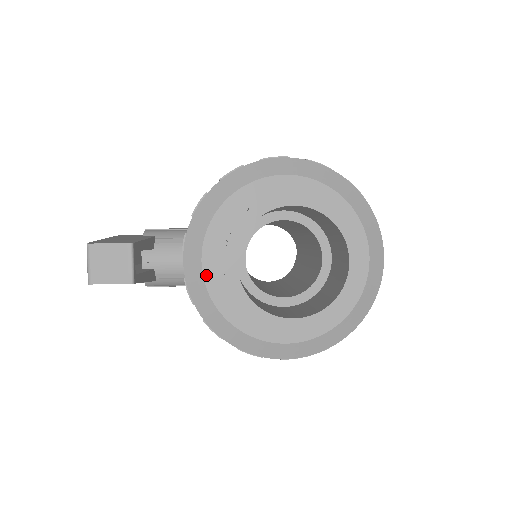
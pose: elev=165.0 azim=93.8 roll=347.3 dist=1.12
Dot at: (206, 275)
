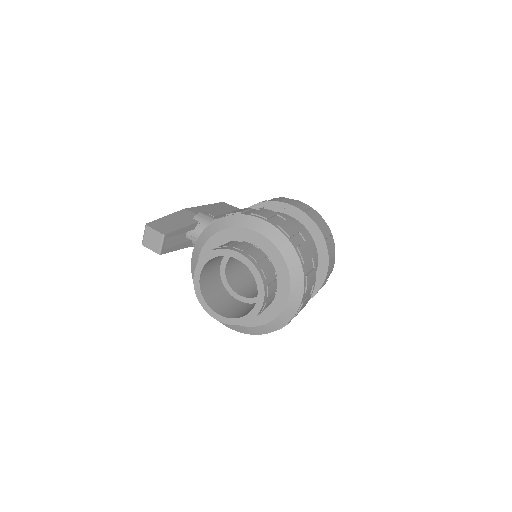
Dot at: occluded
